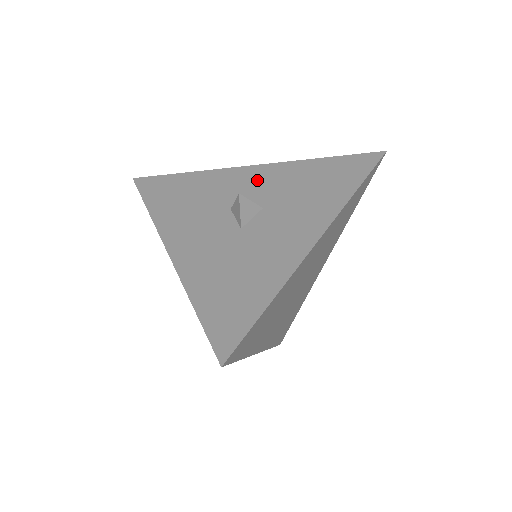
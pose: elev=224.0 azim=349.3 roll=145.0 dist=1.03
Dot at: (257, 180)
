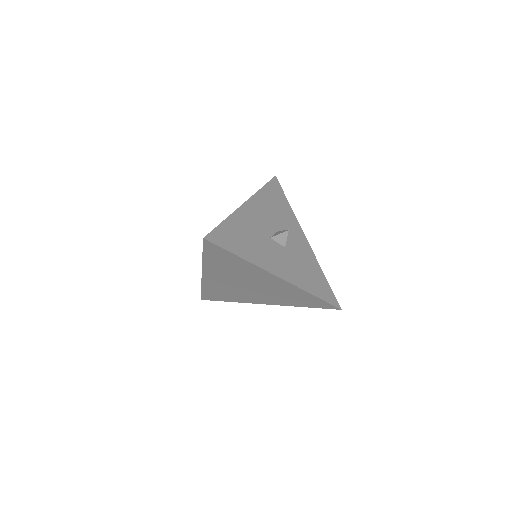
Dot at: (299, 242)
